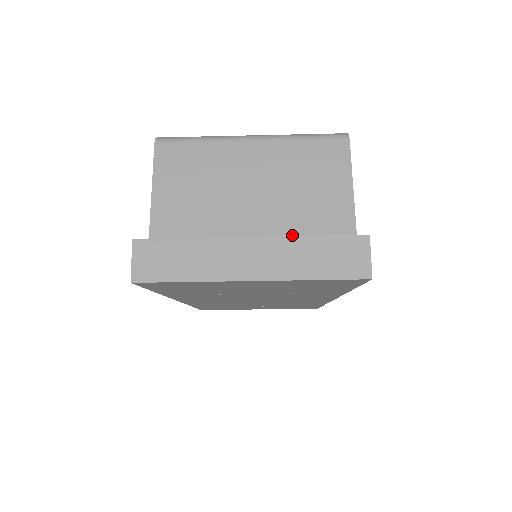
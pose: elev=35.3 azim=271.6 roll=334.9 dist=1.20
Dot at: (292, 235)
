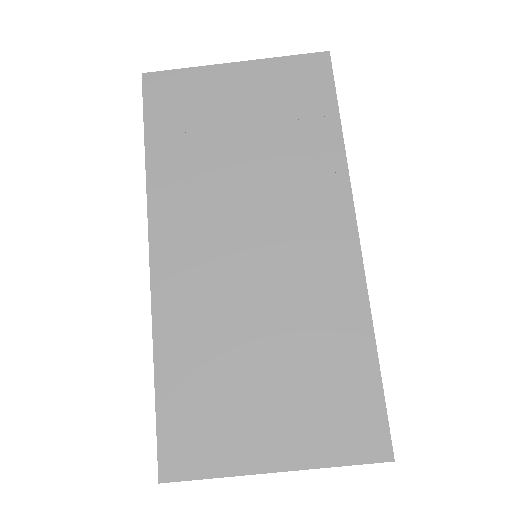
Dot at: occluded
